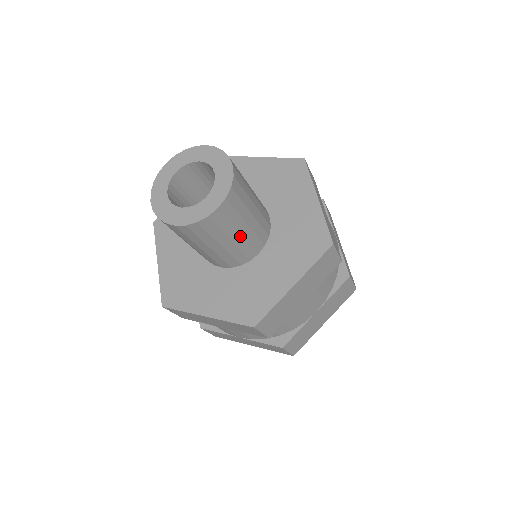
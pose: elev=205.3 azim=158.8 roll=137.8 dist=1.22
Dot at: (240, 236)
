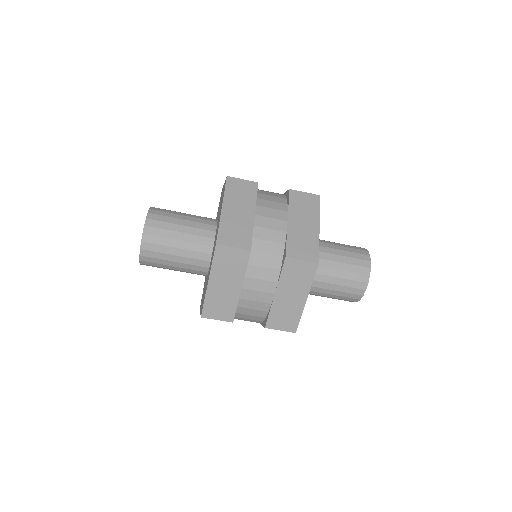
Dot at: (178, 257)
